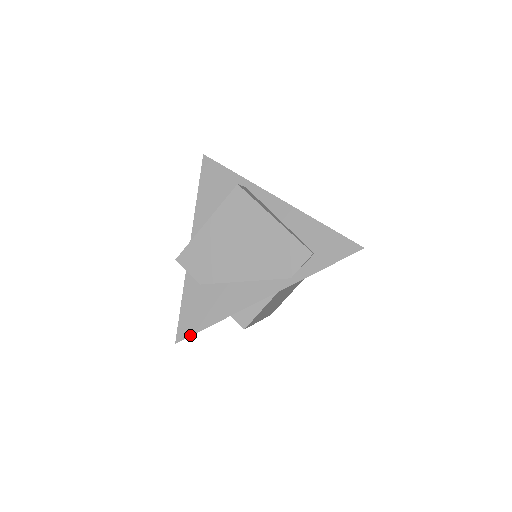
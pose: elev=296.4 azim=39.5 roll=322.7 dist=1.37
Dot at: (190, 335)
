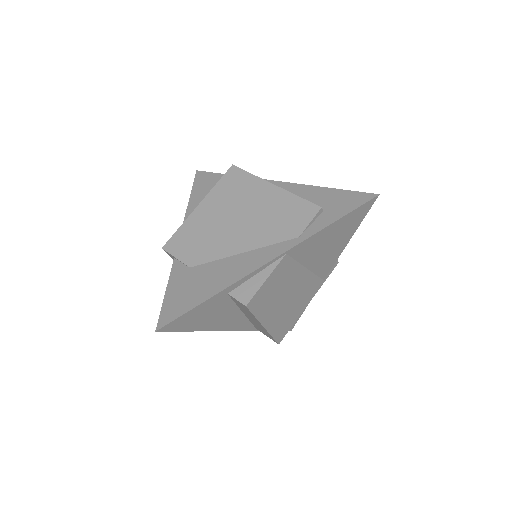
Dot at: (175, 318)
